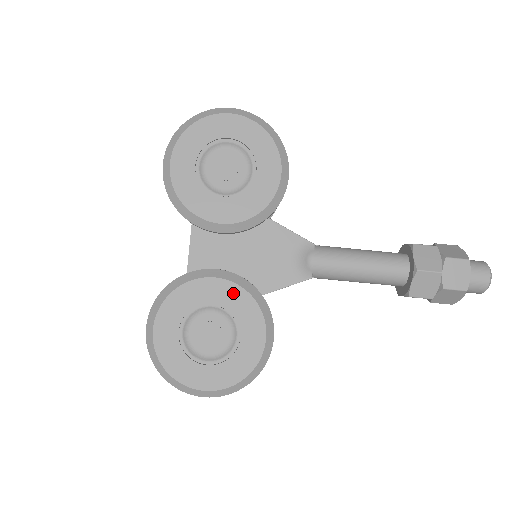
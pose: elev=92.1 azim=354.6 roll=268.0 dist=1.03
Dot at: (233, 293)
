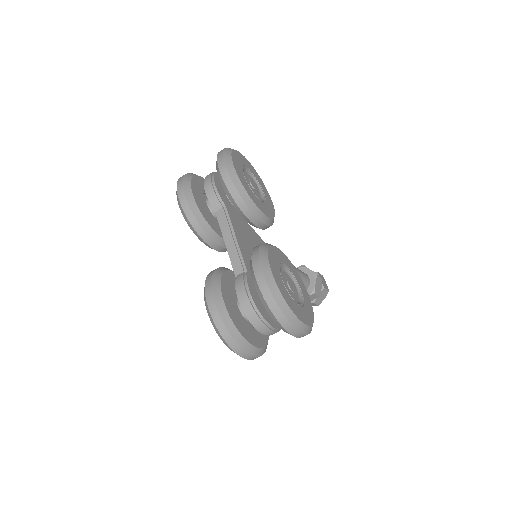
Dot at: (287, 261)
